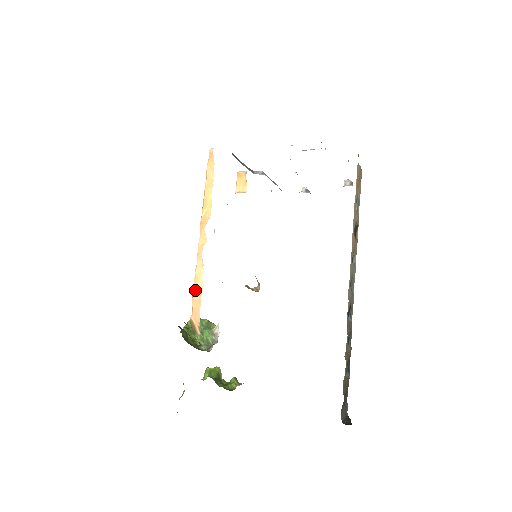
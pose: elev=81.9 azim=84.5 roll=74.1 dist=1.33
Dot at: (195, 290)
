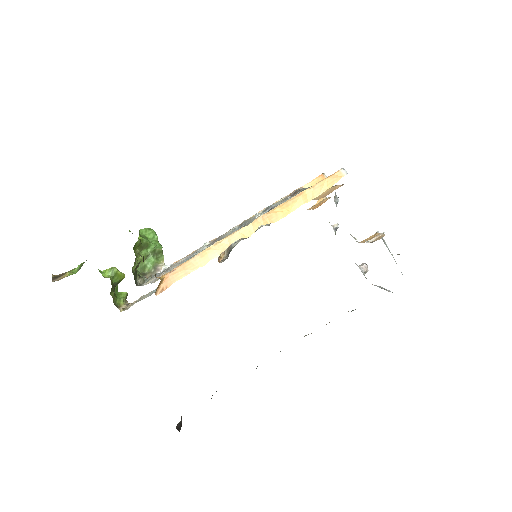
Dot at: (194, 260)
